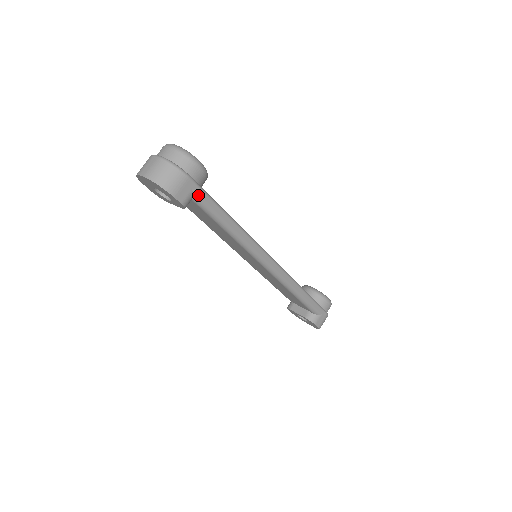
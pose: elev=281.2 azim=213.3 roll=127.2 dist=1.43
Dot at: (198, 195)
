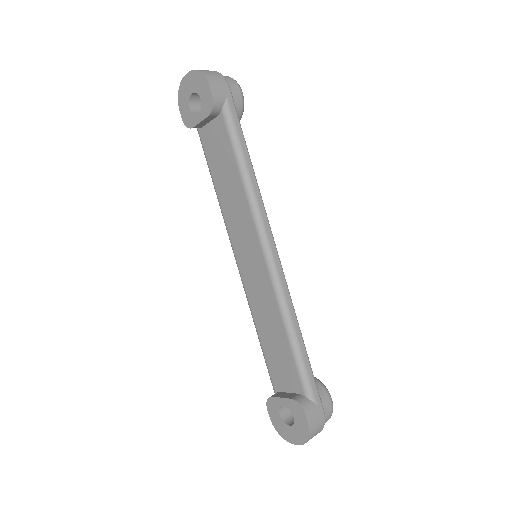
Dot at: (230, 106)
